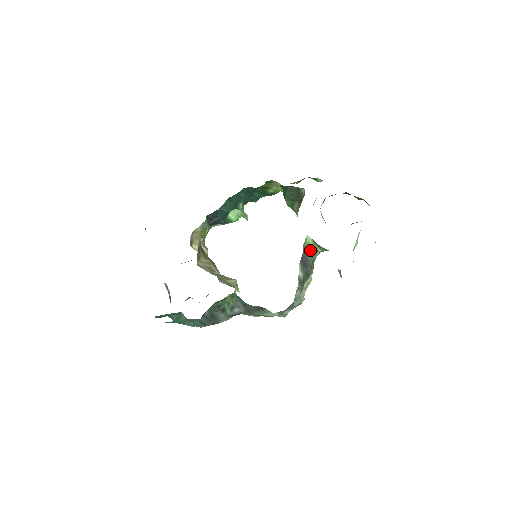
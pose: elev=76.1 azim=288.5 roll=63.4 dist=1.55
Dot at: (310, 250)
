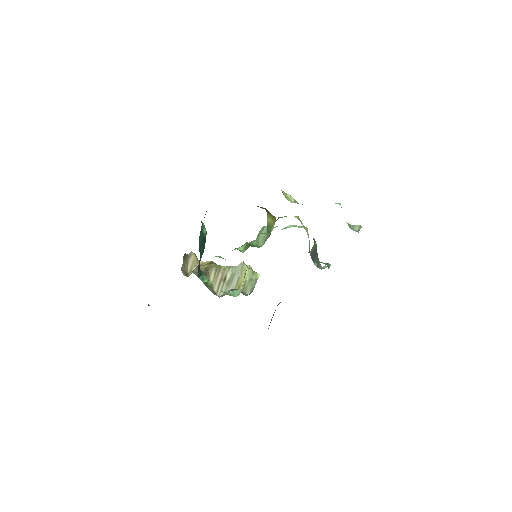
Dot at: (312, 247)
